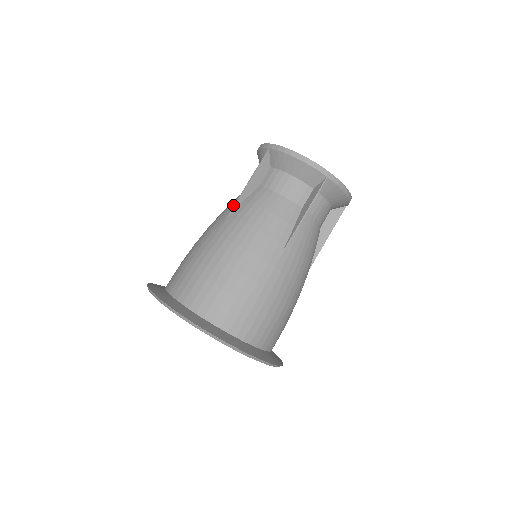
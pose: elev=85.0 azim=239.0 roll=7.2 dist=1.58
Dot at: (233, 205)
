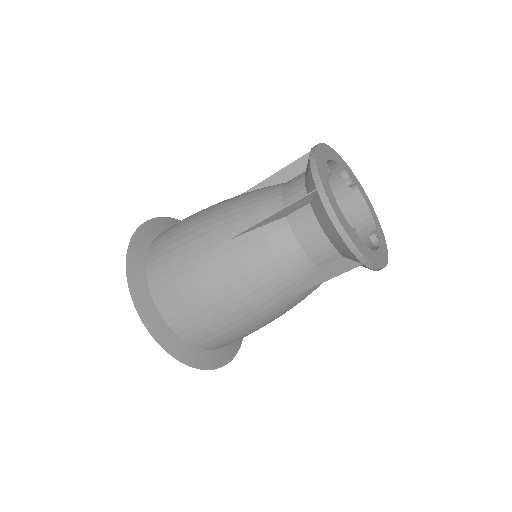
Dot at: (246, 220)
